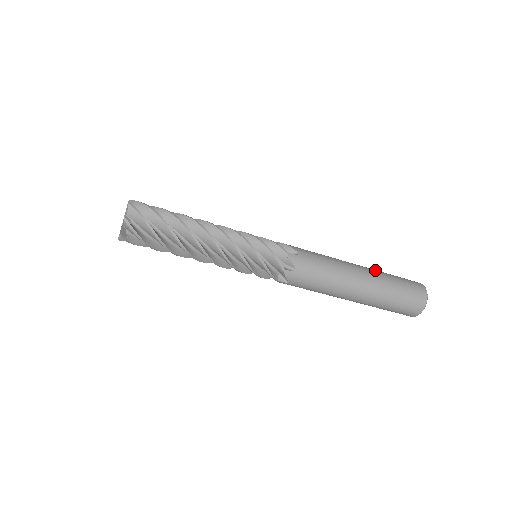
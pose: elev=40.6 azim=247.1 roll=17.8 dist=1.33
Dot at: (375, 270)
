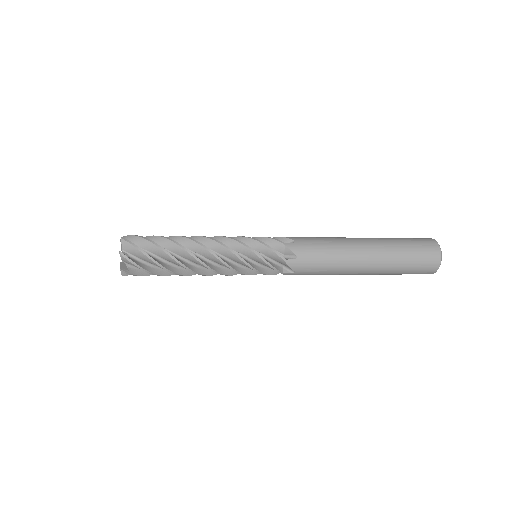
Dot at: (385, 247)
